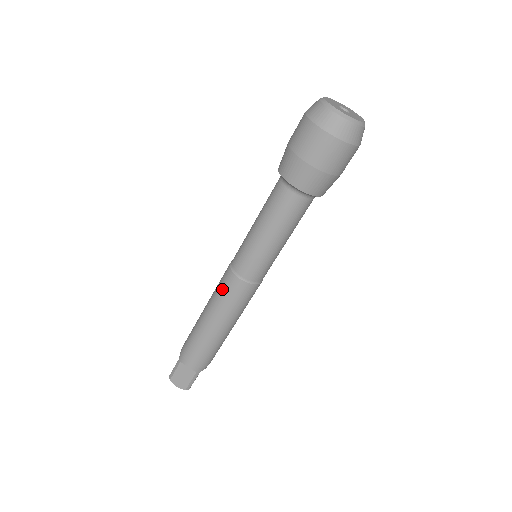
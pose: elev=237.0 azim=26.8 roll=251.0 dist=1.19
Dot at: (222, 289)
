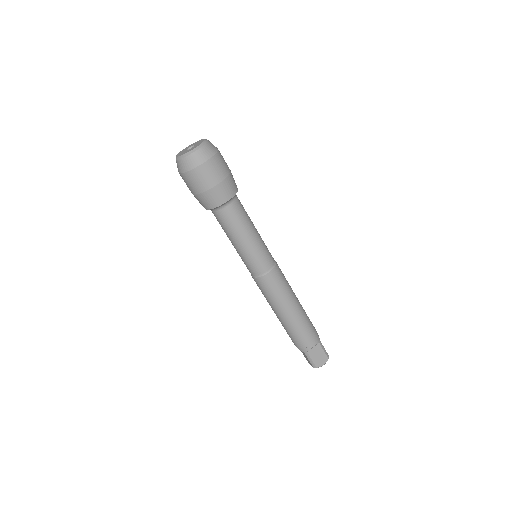
Dot at: occluded
